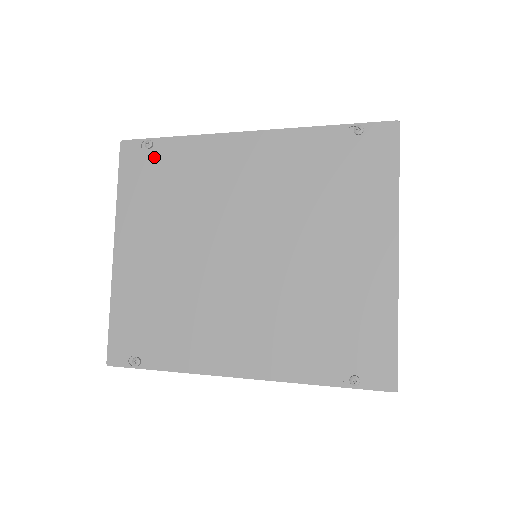
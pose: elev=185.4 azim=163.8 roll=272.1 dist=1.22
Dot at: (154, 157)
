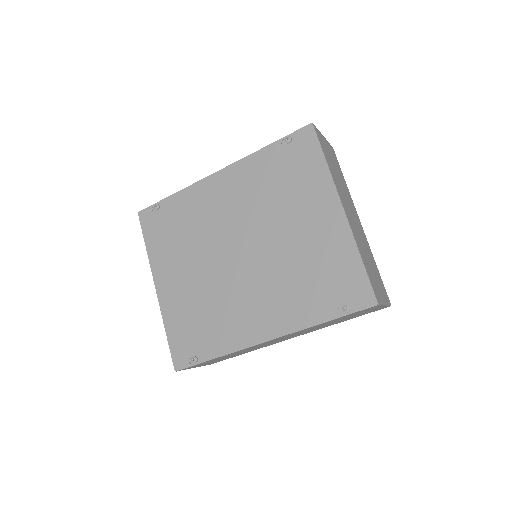
Dot at: (163, 214)
